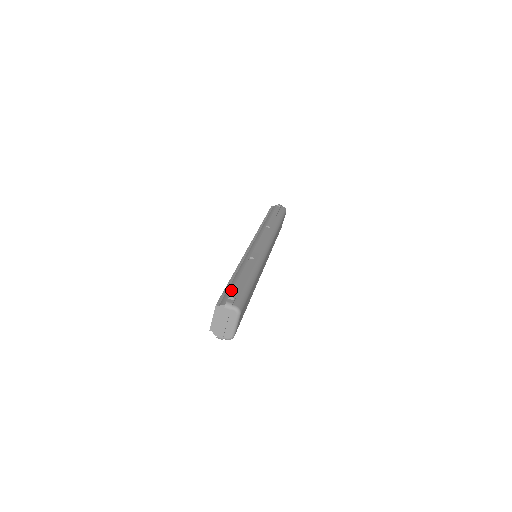
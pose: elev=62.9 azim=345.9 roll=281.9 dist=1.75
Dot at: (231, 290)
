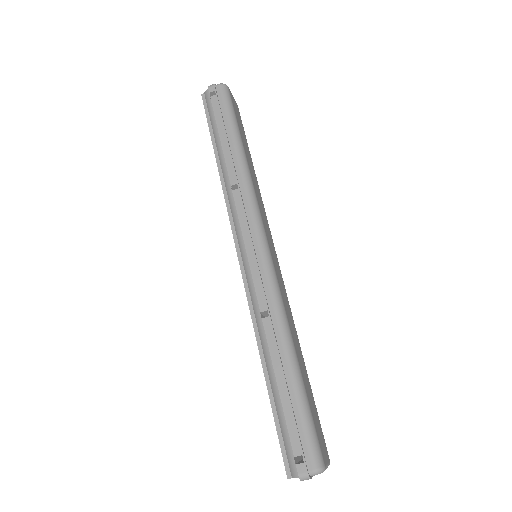
Dot at: (286, 430)
